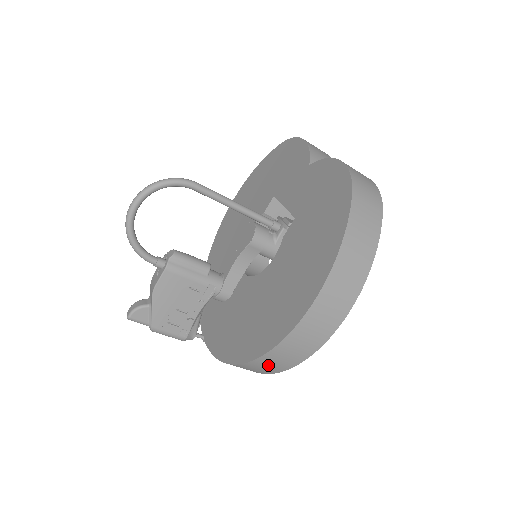
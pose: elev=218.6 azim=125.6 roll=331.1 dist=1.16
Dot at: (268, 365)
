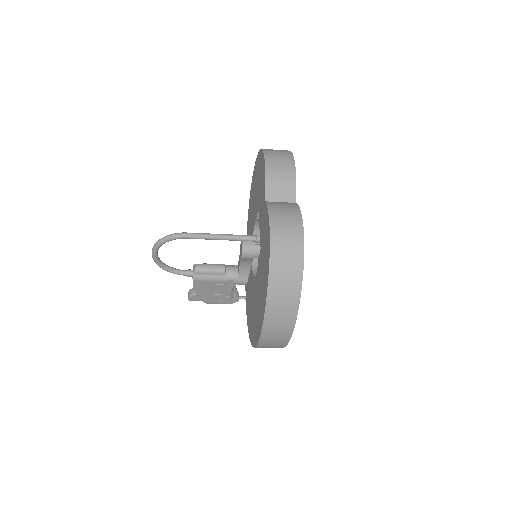
Dot at: occluded
